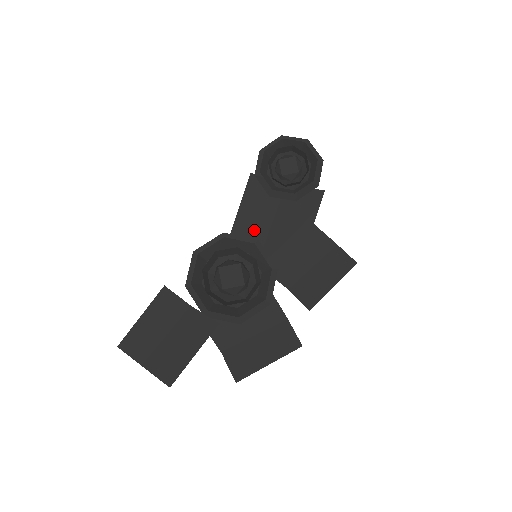
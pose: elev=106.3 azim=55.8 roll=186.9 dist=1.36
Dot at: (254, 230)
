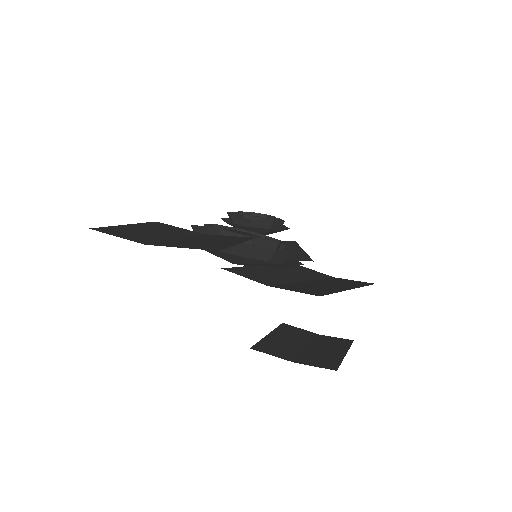
Dot at: occluded
